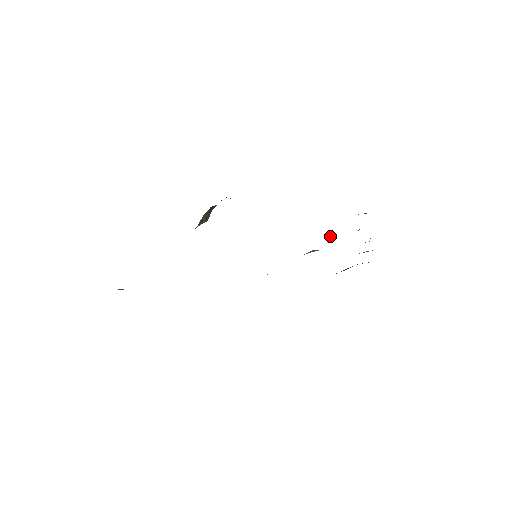
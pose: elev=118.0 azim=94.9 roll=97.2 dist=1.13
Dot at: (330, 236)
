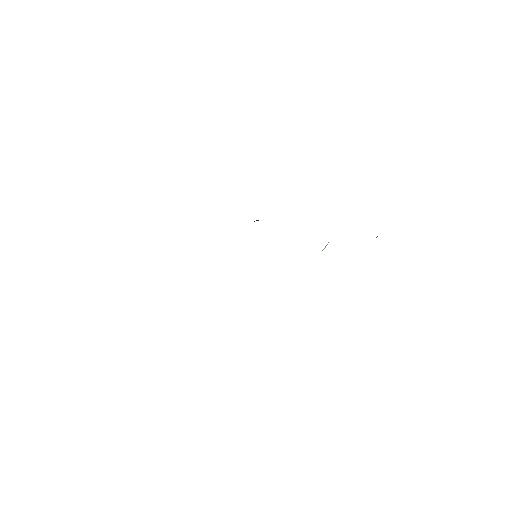
Dot at: occluded
